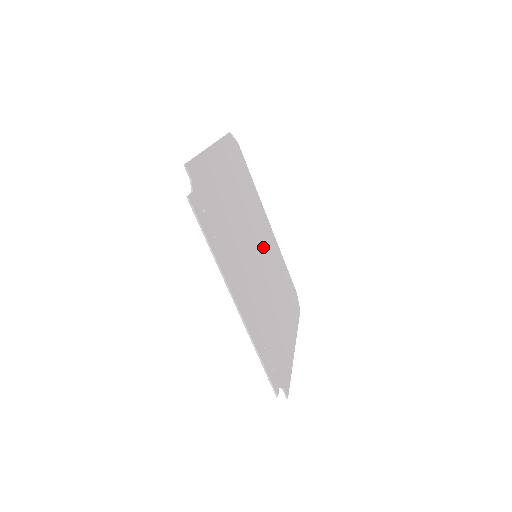
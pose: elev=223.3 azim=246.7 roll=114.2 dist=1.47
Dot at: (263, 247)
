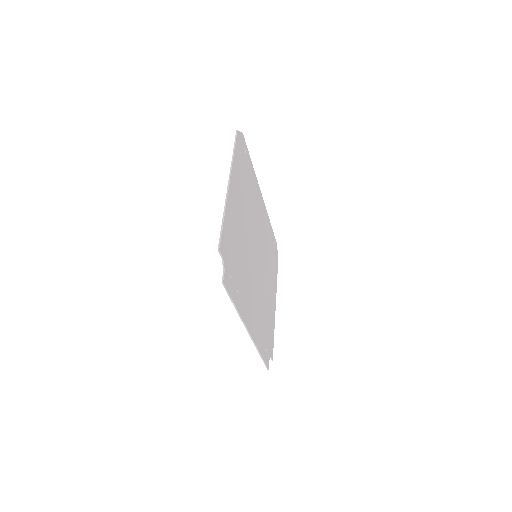
Dot at: (259, 236)
